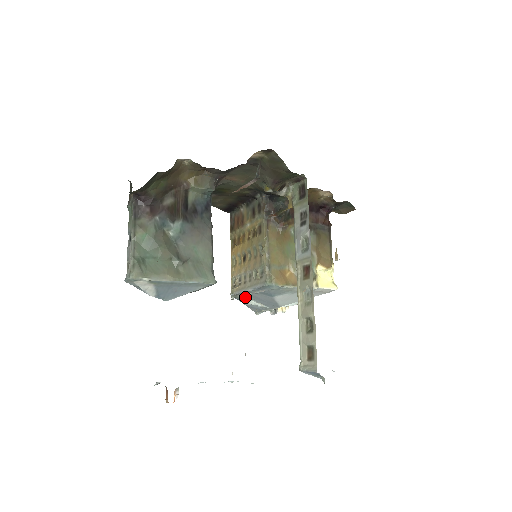
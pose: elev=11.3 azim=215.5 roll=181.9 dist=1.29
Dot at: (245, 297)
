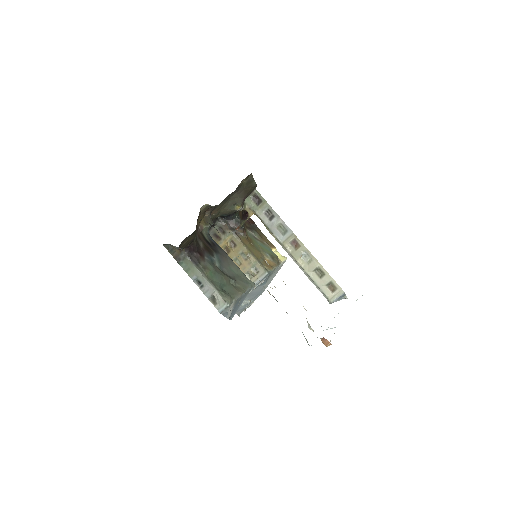
Dot at: occluded
